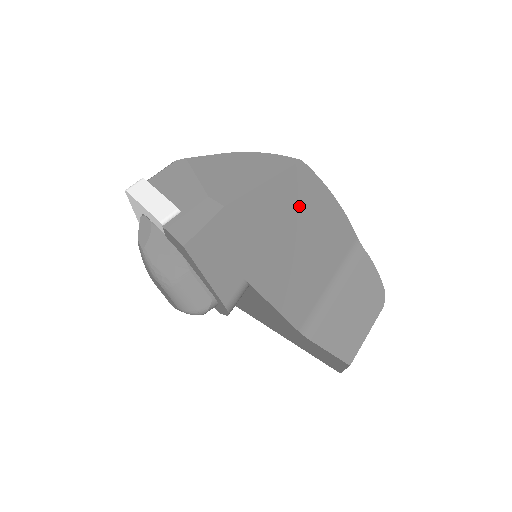
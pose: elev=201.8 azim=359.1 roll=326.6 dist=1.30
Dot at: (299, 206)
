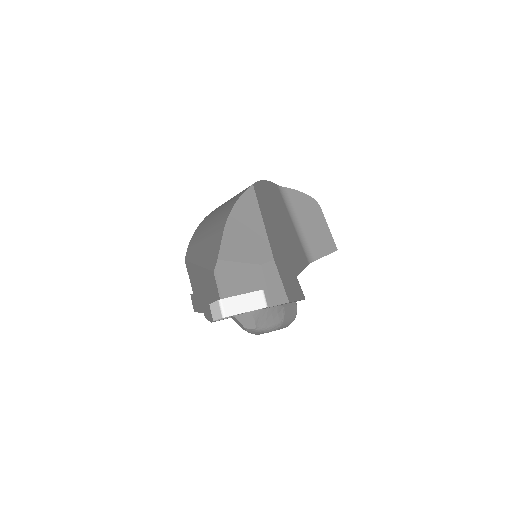
Dot at: (270, 209)
